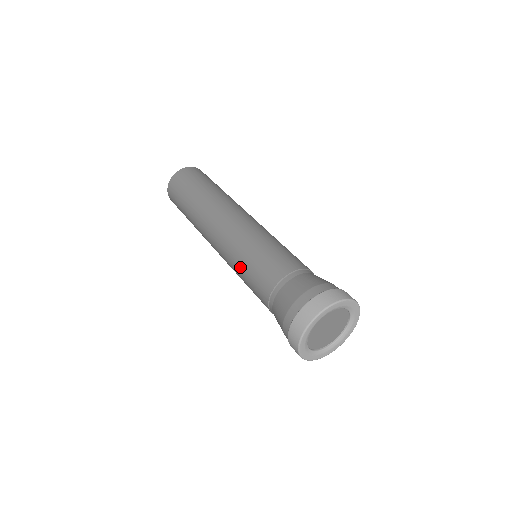
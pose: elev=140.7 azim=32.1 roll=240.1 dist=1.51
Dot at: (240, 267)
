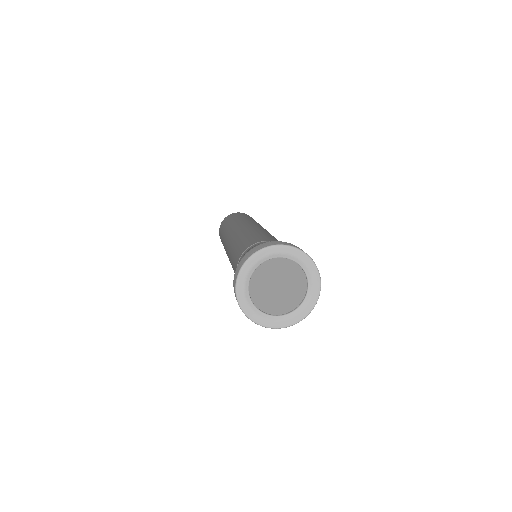
Dot at: (239, 240)
